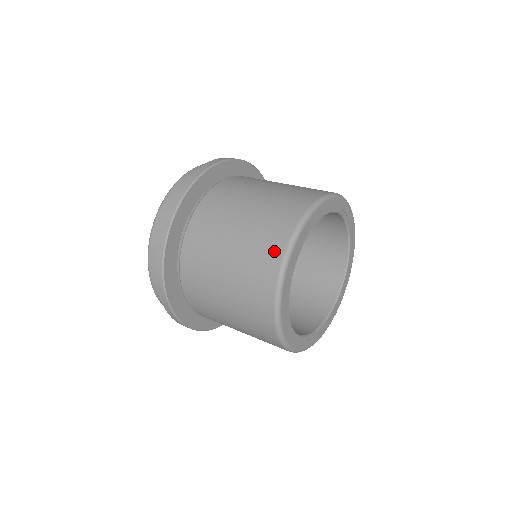
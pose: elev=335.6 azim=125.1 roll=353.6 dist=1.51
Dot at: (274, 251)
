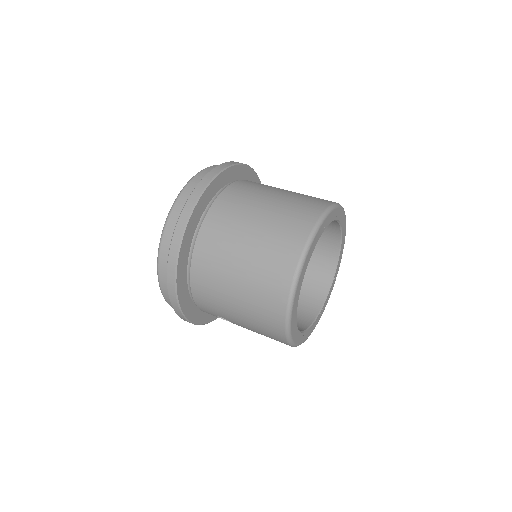
Dot at: (310, 214)
